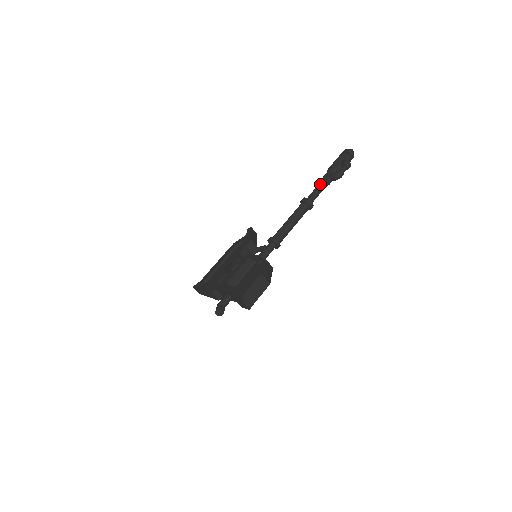
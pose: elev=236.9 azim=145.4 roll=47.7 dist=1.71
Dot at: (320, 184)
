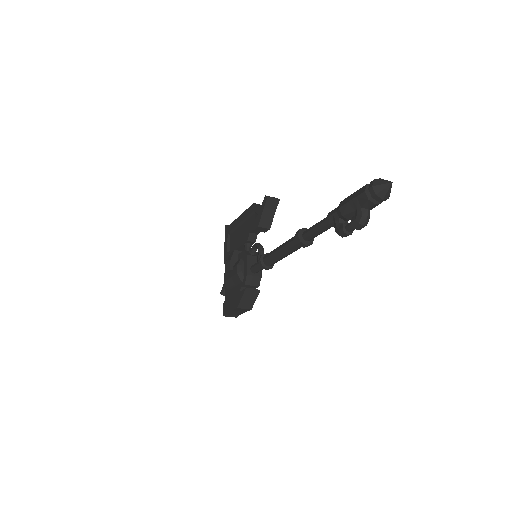
Dot at: (321, 225)
